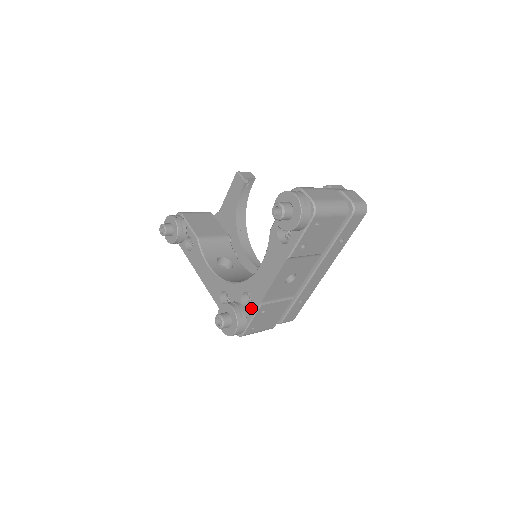
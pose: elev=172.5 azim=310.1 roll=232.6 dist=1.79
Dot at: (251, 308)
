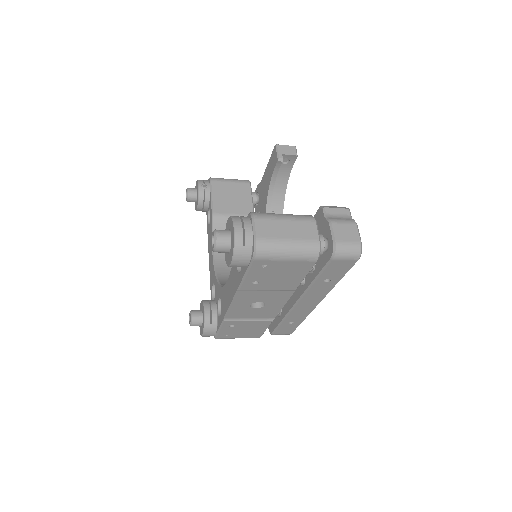
Dot at: (220, 318)
